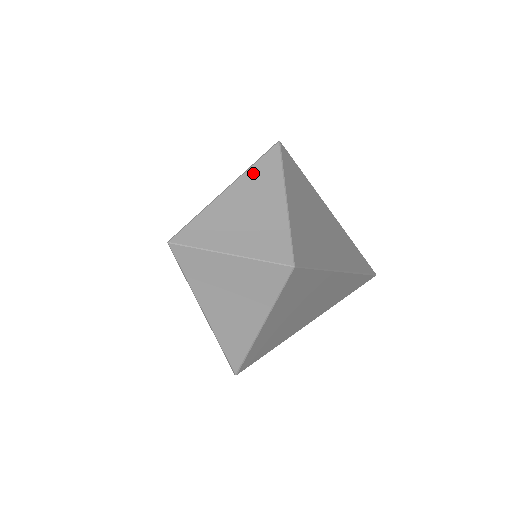
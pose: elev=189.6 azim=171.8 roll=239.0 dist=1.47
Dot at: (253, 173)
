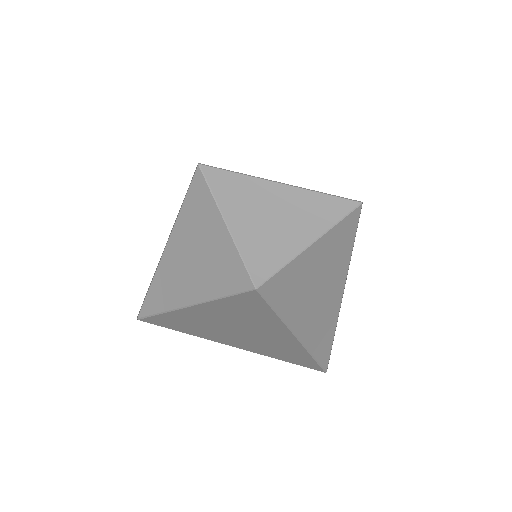
Dot at: (189, 202)
